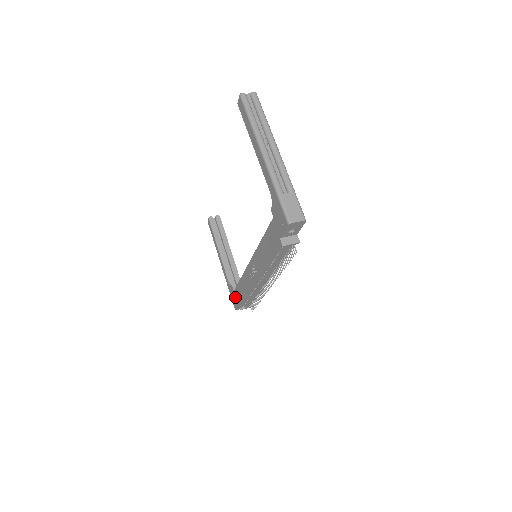
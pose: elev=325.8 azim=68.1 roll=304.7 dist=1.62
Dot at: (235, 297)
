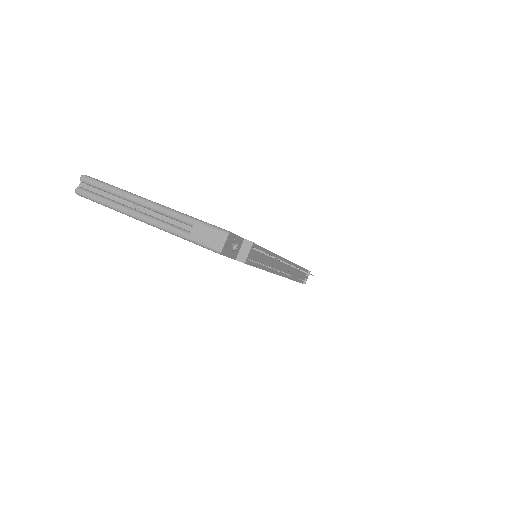
Dot at: occluded
